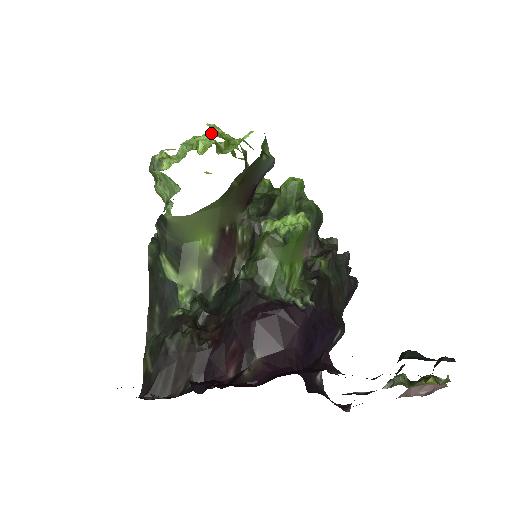
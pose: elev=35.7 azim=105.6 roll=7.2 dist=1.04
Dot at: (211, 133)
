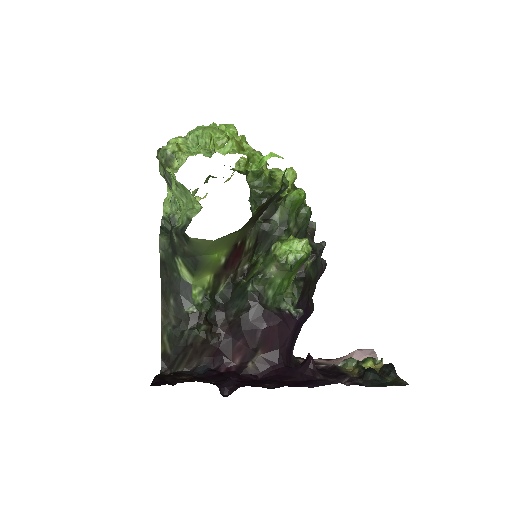
Dot at: (232, 146)
